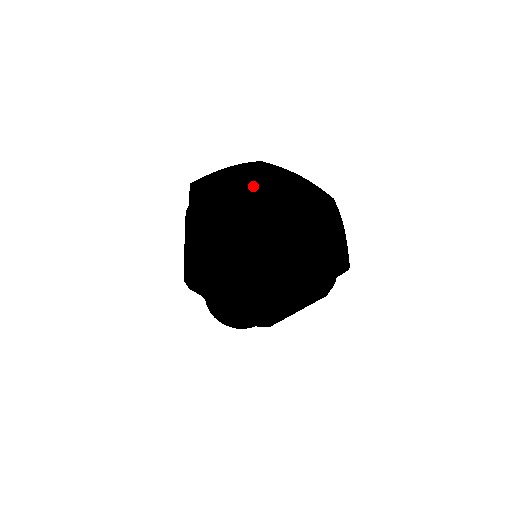
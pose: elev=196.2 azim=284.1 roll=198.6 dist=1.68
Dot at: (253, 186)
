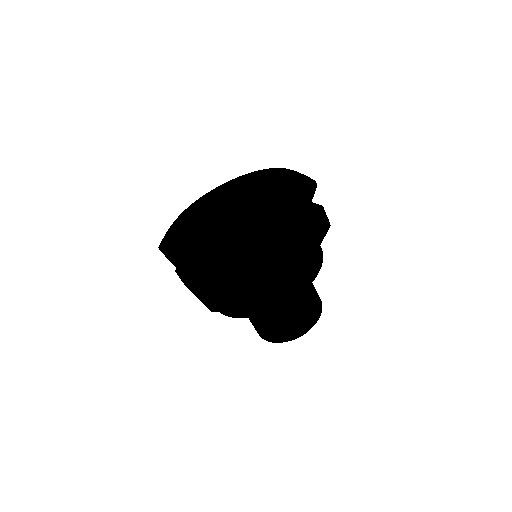
Dot at: (242, 189)
